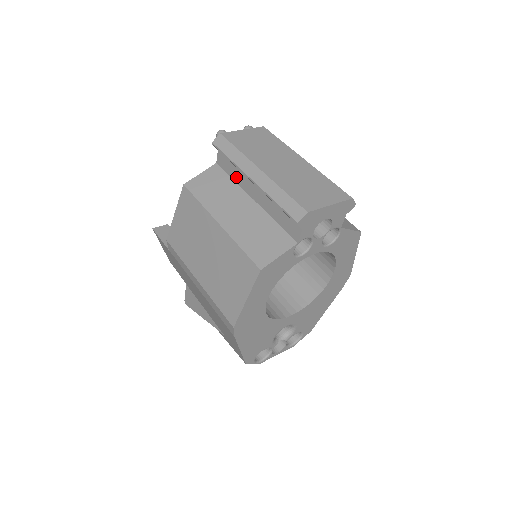
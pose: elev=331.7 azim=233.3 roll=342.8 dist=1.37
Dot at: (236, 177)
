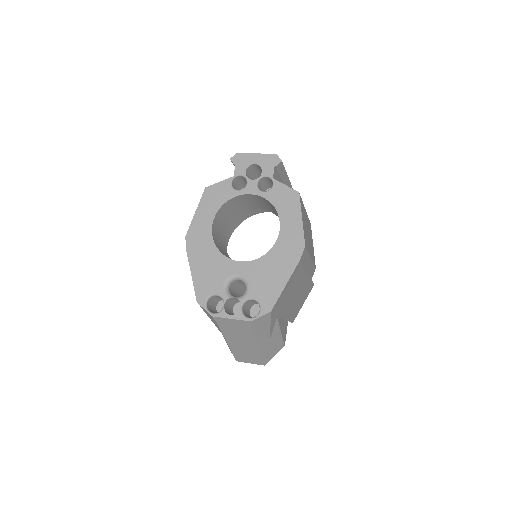
Dot at: occluded
